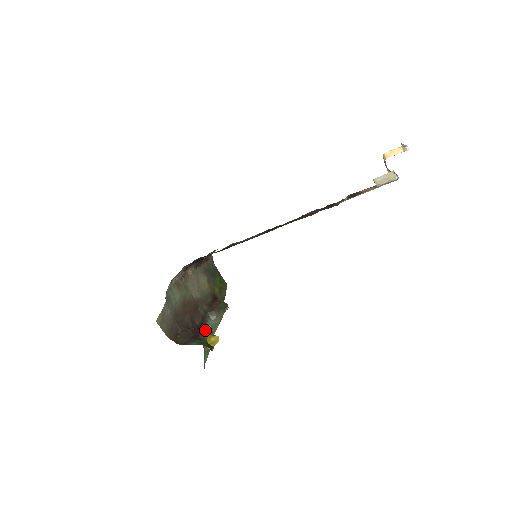
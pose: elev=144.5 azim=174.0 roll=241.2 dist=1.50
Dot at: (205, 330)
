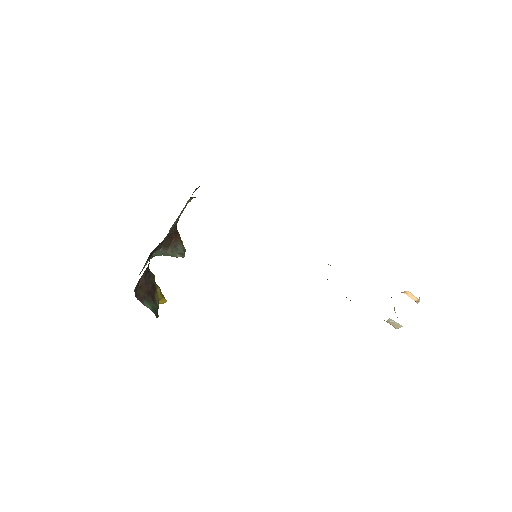
Dot at: occluded
